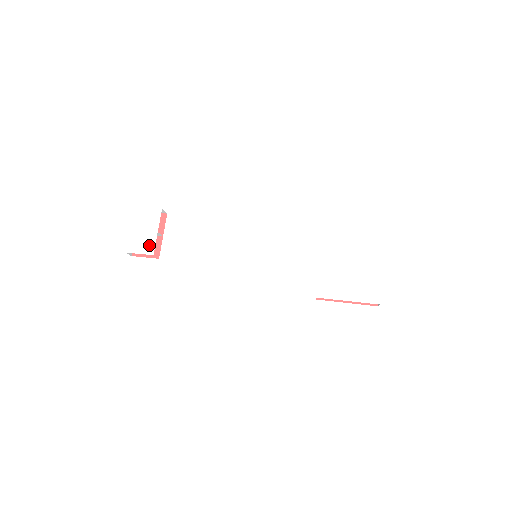
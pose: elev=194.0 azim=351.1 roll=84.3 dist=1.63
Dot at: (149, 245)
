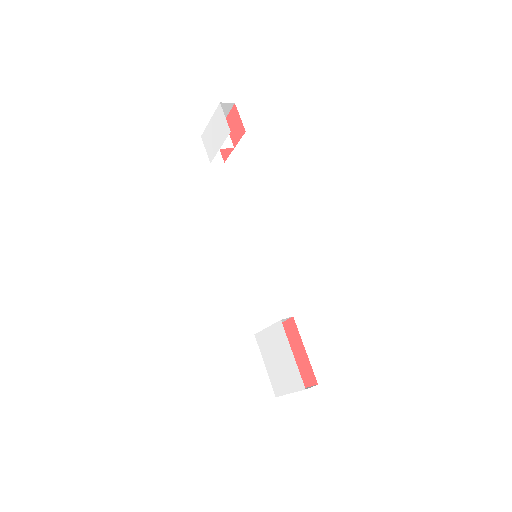
Dot at: (212, 152)
